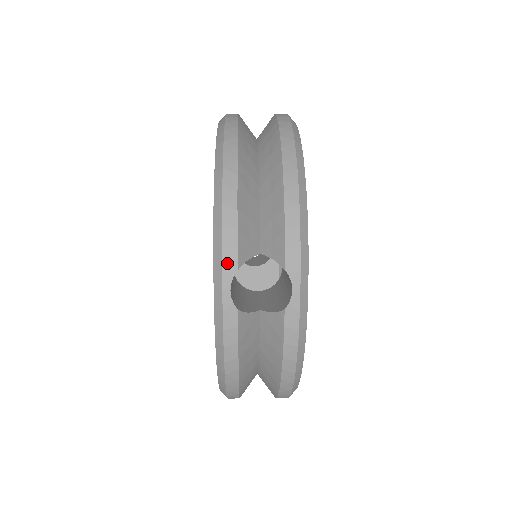
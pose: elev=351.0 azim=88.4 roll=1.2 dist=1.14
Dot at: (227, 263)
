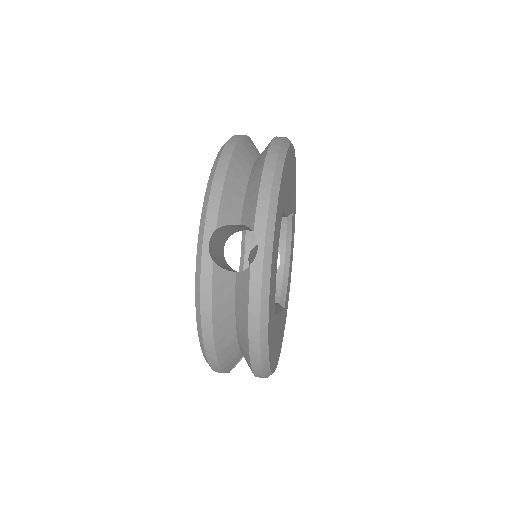
Dot at: occluded
